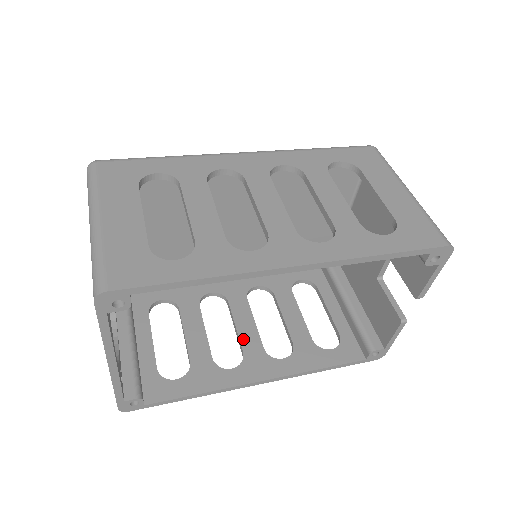
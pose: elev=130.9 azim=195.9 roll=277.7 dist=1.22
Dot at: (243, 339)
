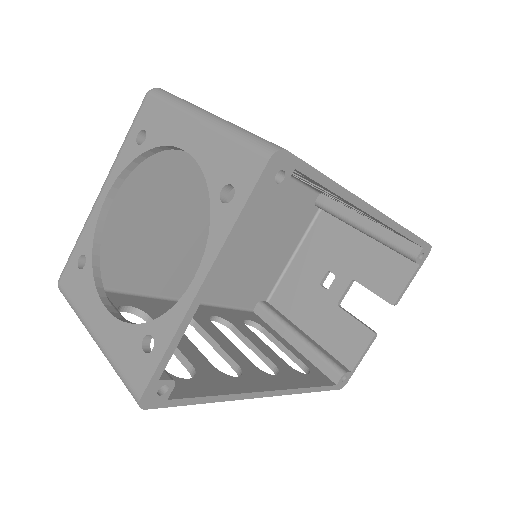
Dot at: (231, 354)
